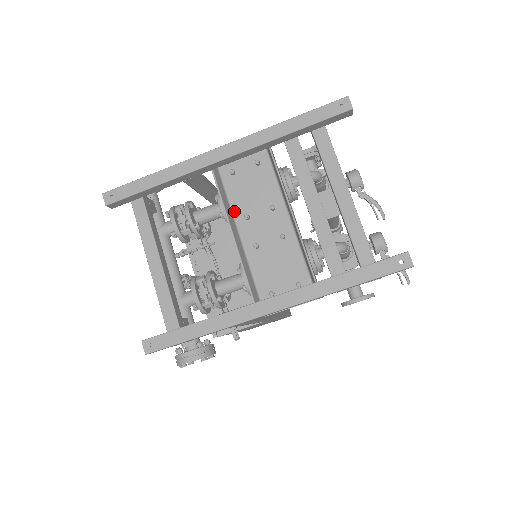
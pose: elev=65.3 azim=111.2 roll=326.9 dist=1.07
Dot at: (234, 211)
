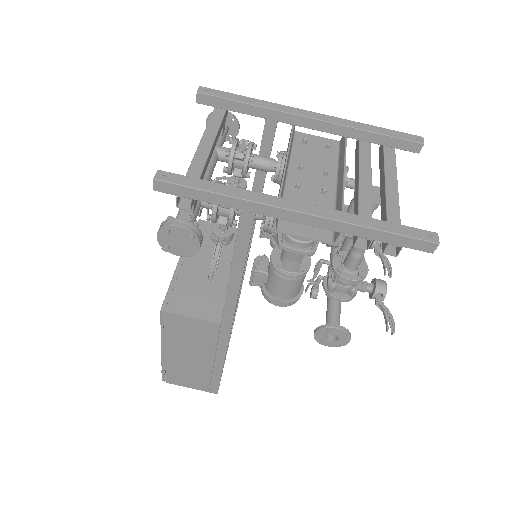
Dot at: (292, 160)
